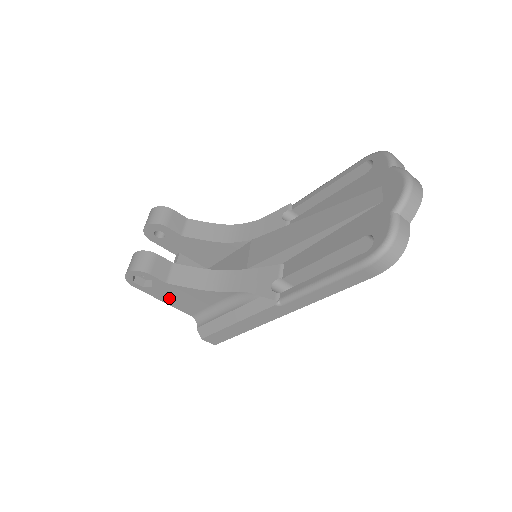
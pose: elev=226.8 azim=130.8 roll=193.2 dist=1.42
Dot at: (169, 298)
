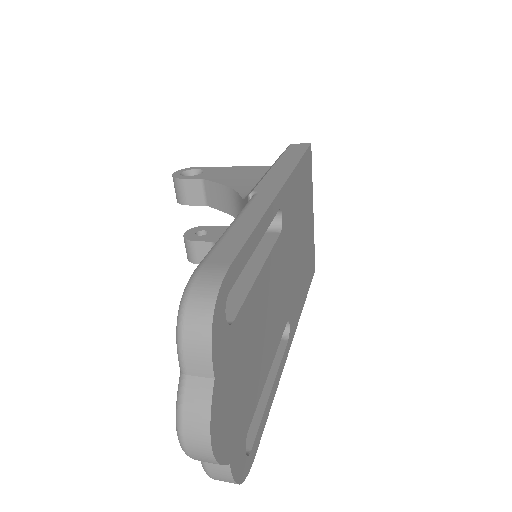
Dot at: occluded
